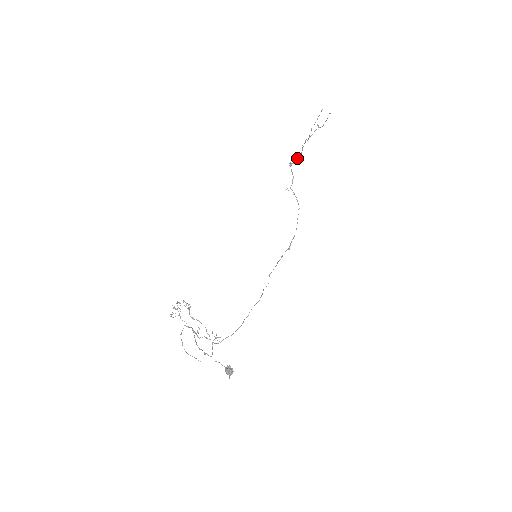
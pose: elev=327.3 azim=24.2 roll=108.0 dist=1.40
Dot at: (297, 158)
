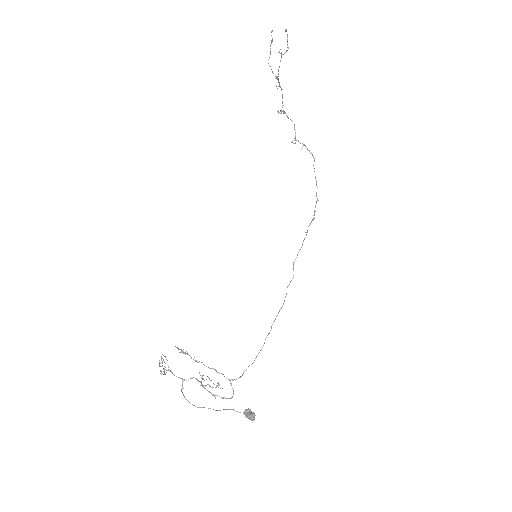
Dot at: (282, 103)
